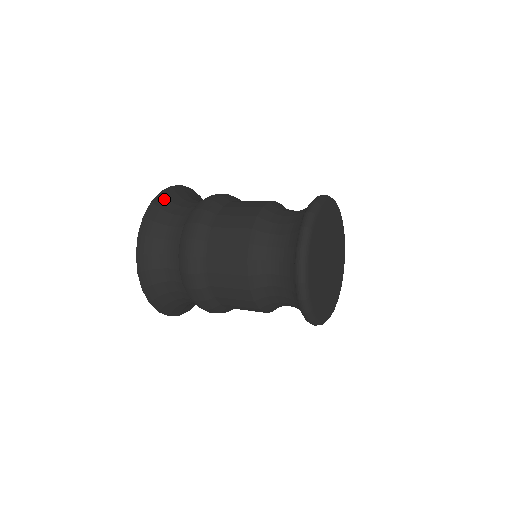
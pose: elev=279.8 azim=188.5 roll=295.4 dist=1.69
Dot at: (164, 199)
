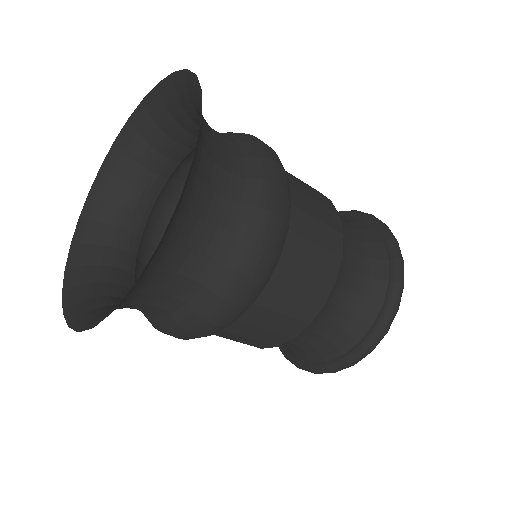
Dot at: (190, 175)
